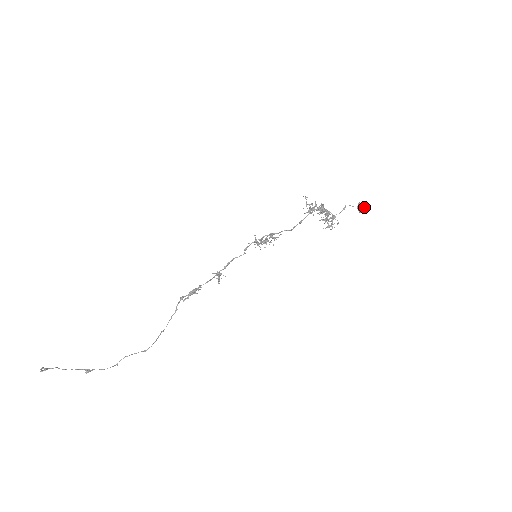
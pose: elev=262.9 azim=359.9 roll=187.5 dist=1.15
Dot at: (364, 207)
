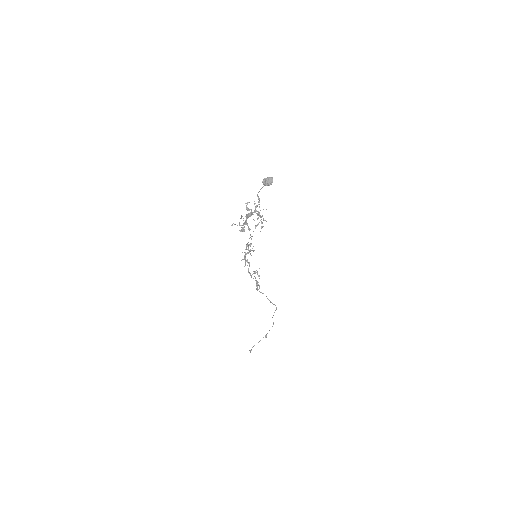
Dot at: (268, 182)
